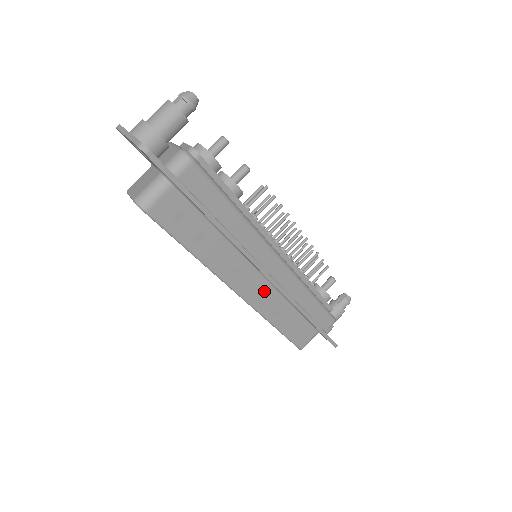
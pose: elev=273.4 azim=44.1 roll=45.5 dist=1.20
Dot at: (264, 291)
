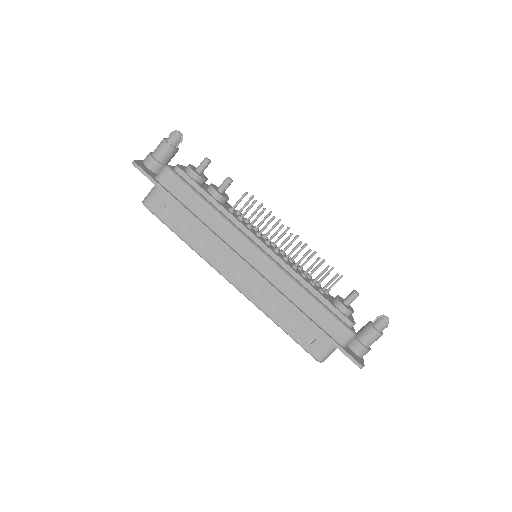
Dot at: (255, 283)
